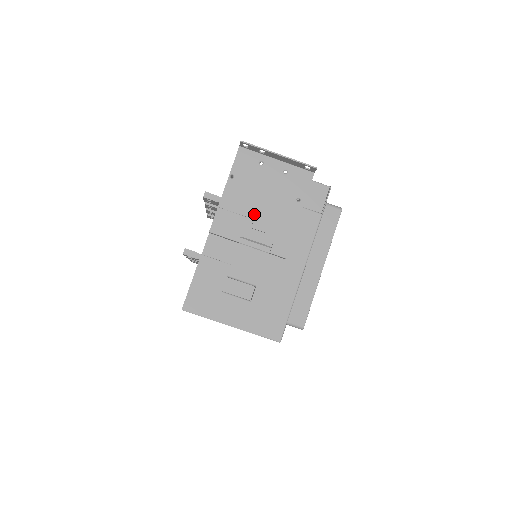
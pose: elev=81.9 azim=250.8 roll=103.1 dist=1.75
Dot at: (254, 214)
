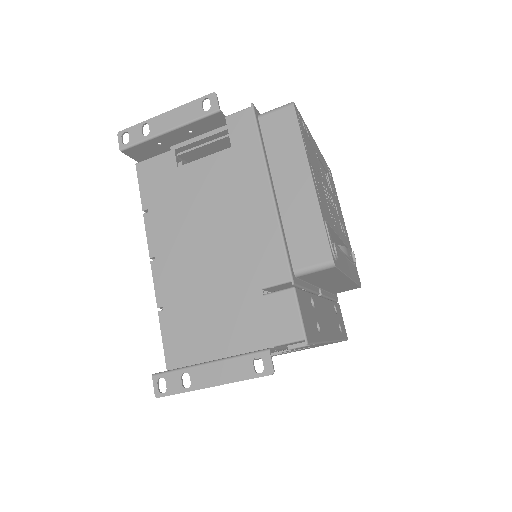
Dot at: occluded
